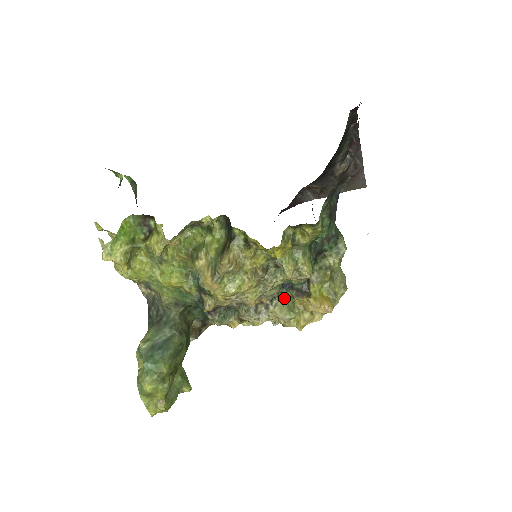
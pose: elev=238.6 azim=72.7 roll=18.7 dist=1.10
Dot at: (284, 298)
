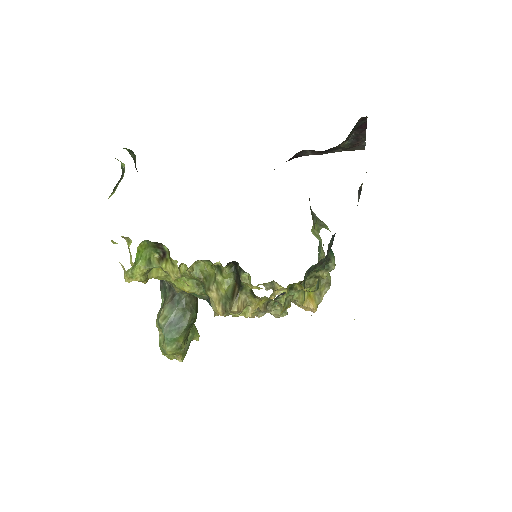
Dot at: occluded
